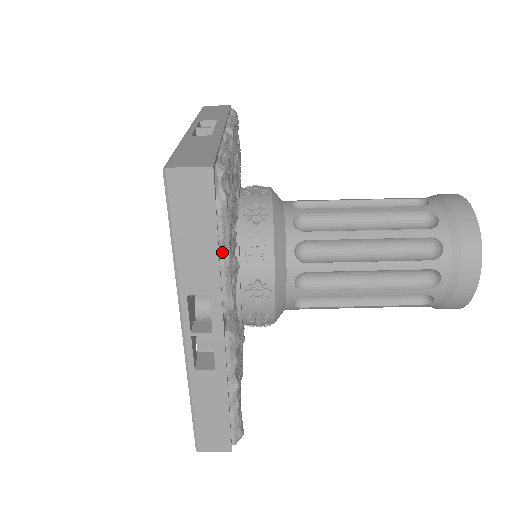
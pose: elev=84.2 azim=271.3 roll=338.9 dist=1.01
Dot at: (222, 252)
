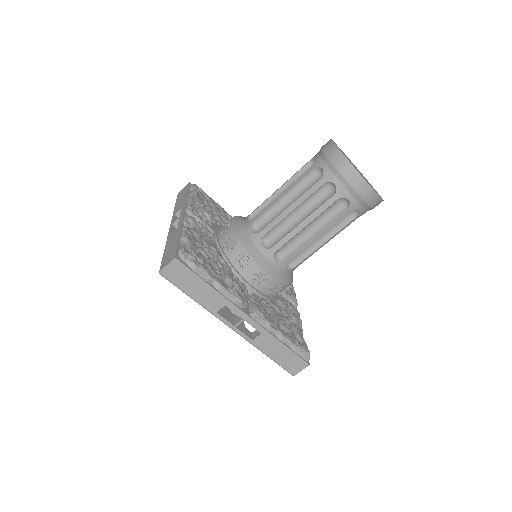
Dot at: (213, 284)
